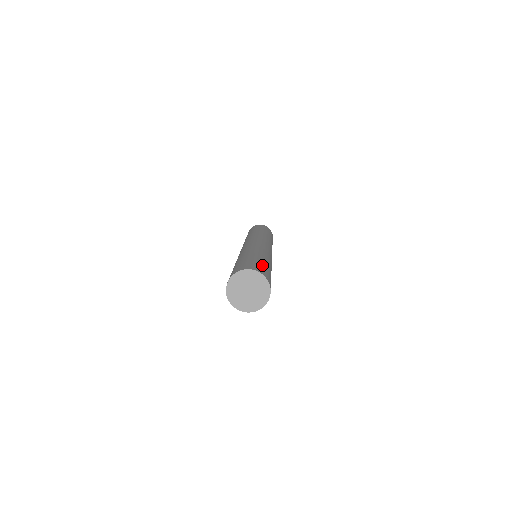
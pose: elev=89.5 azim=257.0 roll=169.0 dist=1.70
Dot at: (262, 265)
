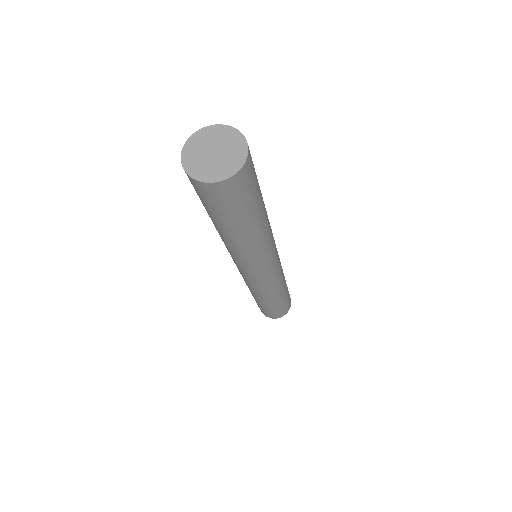
Dot at: occluded
